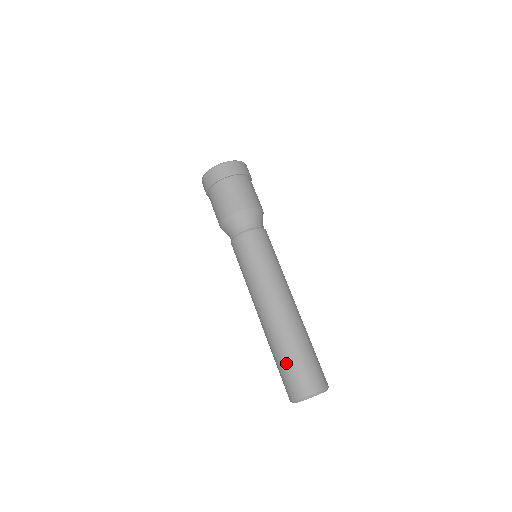
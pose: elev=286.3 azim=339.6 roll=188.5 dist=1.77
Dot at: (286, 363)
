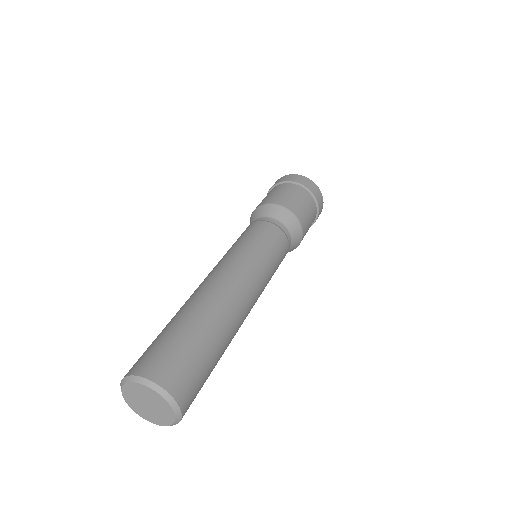
Dot at: (173, 332)
